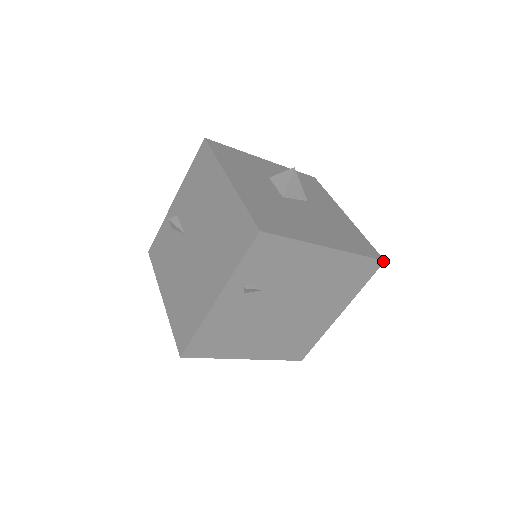
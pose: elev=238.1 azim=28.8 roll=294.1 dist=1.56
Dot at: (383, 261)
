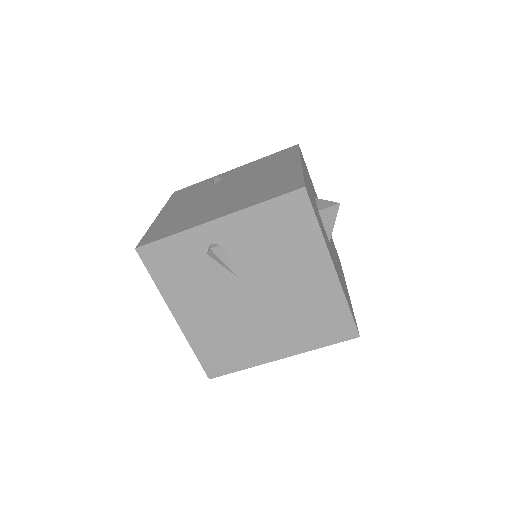
Dot at: occluded
